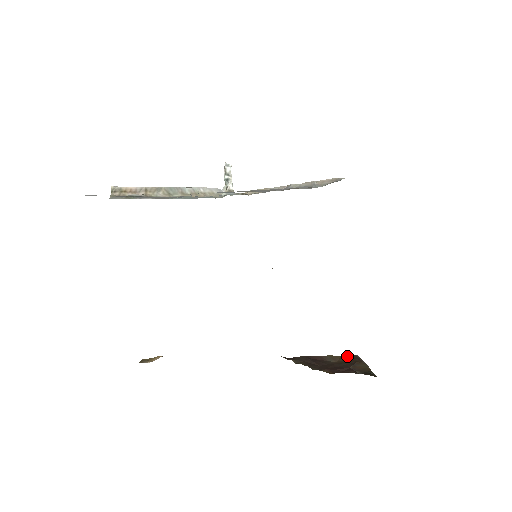
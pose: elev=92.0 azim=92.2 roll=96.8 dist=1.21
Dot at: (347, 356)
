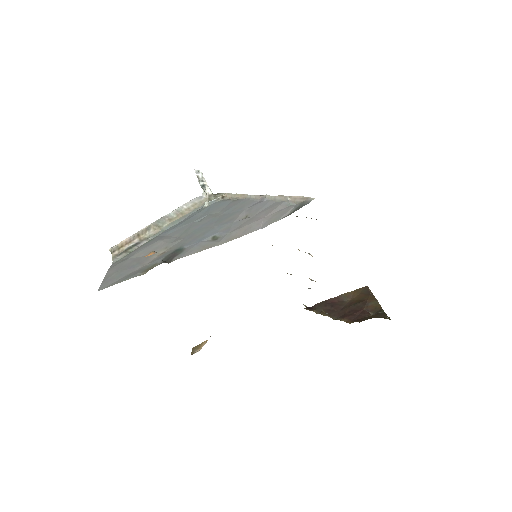
Dot at: (359, 290)
